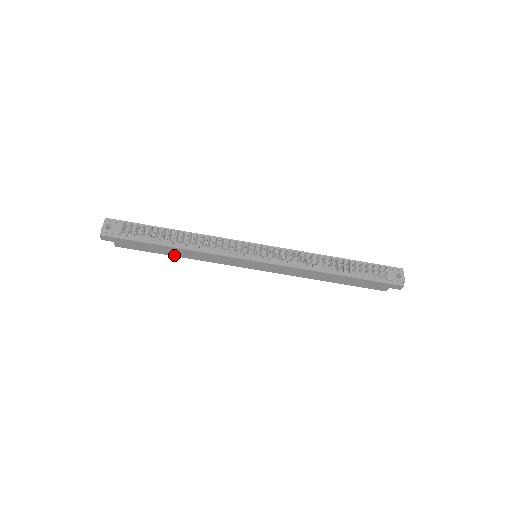
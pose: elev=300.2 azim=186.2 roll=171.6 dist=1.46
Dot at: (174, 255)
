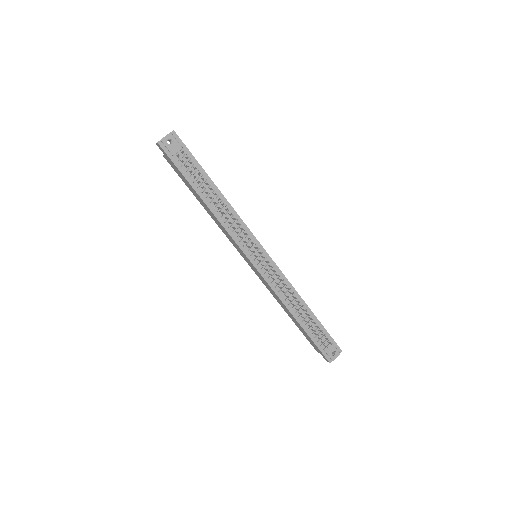
Dot at: (200, 202)
